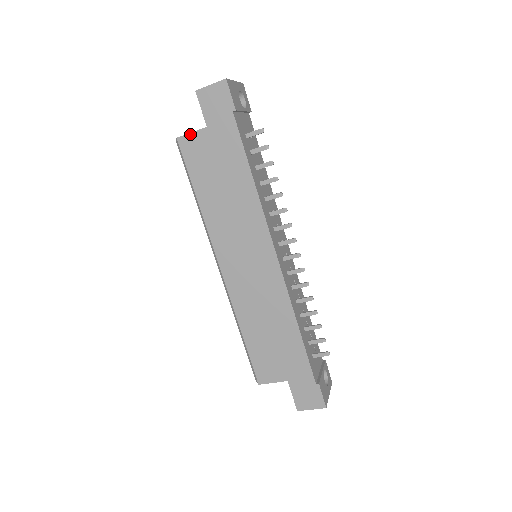
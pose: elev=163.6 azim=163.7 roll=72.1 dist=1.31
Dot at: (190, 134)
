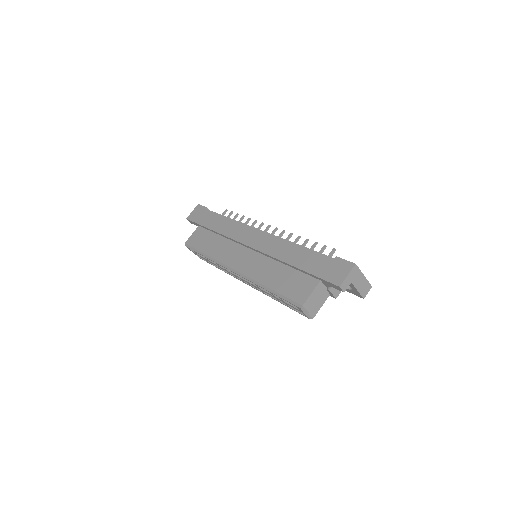
Dot at: (191, 236)
